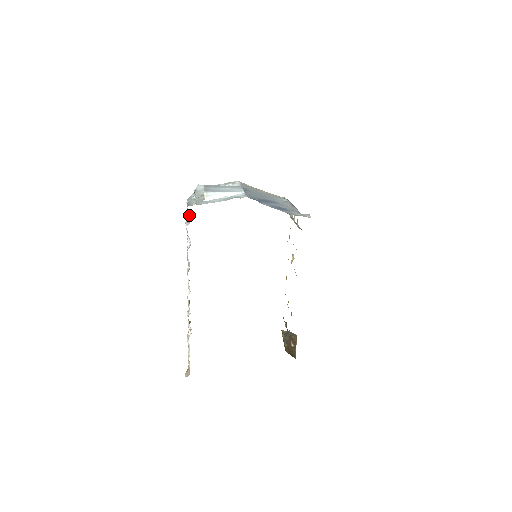
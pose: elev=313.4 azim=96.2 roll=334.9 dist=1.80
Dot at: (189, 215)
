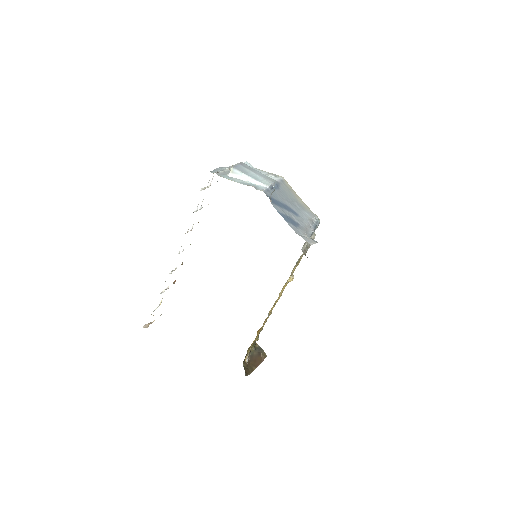
Dot at: occluded
